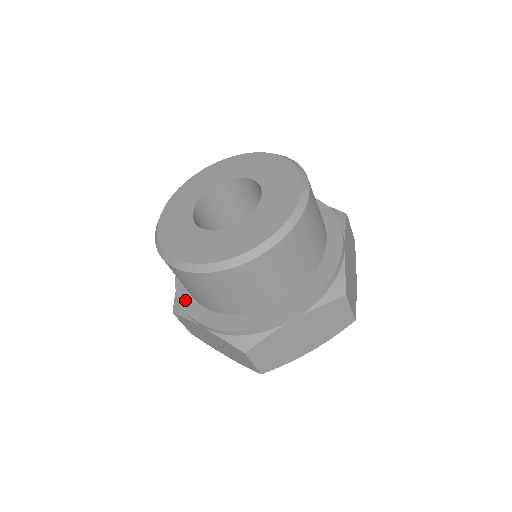
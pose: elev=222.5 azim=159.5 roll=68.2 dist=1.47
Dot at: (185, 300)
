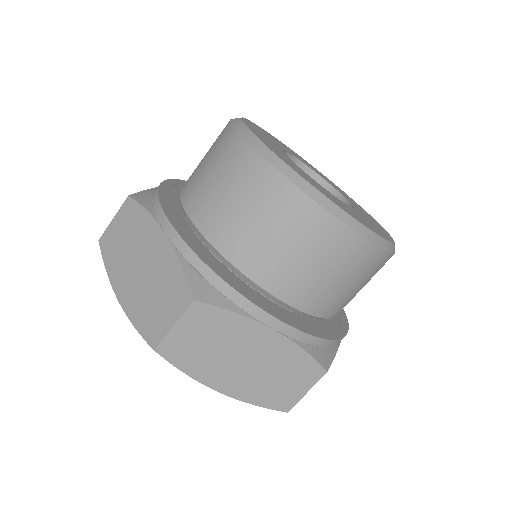
Dot at: (166, 198)
